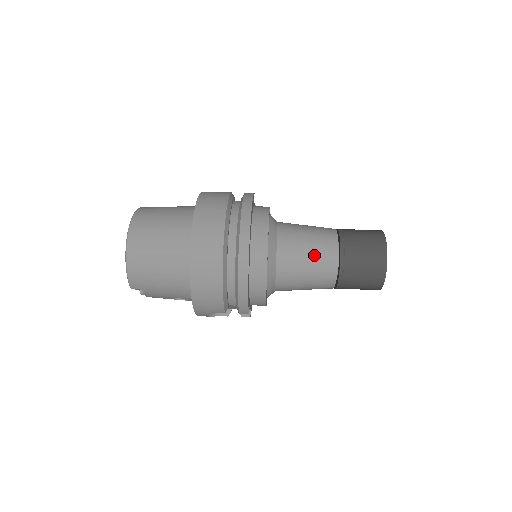
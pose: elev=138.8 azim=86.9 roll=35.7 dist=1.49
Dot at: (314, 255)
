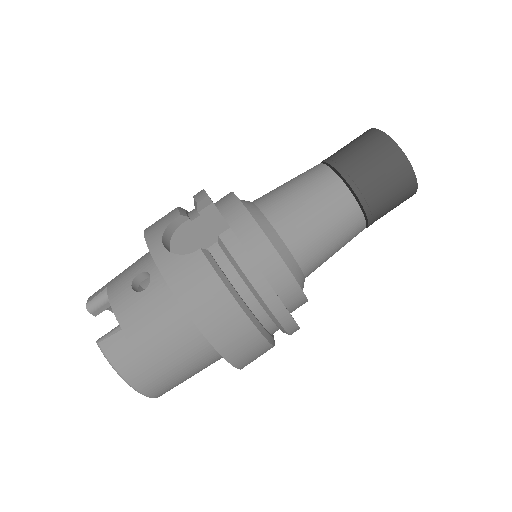
Dot at: (341, 243)
